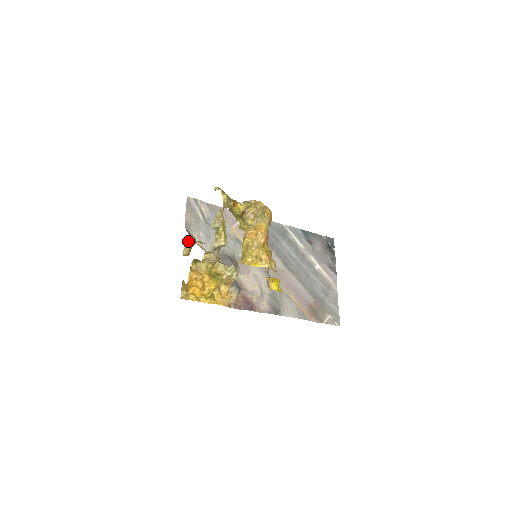
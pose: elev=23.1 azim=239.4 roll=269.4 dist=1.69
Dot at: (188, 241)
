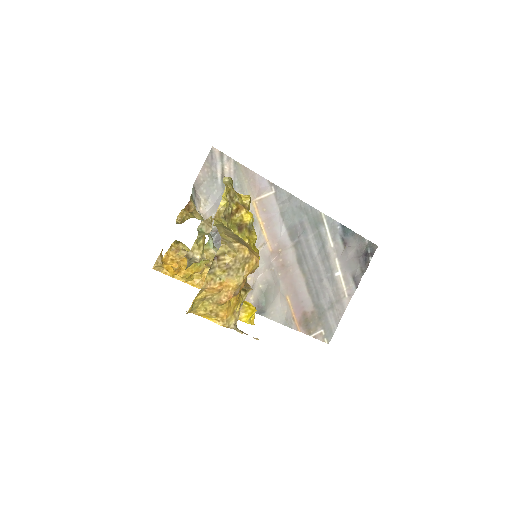
Dot at: (187, 207)
